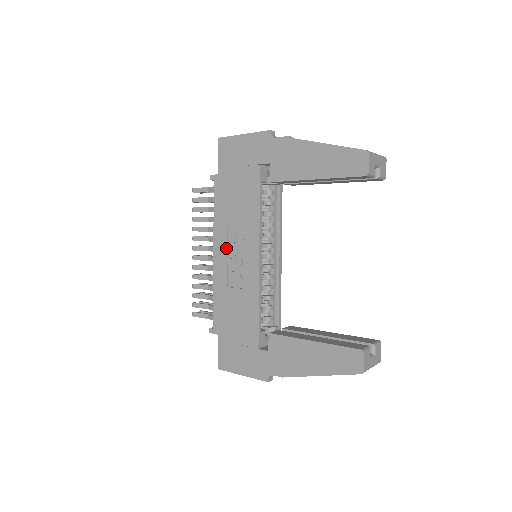
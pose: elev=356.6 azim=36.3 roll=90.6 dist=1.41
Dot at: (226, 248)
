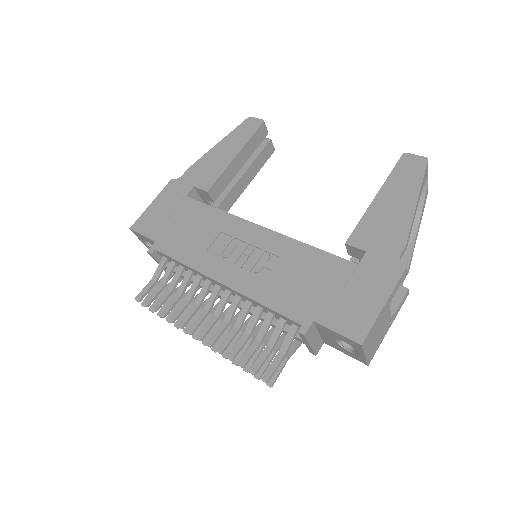
Dot at: (224, 262)
